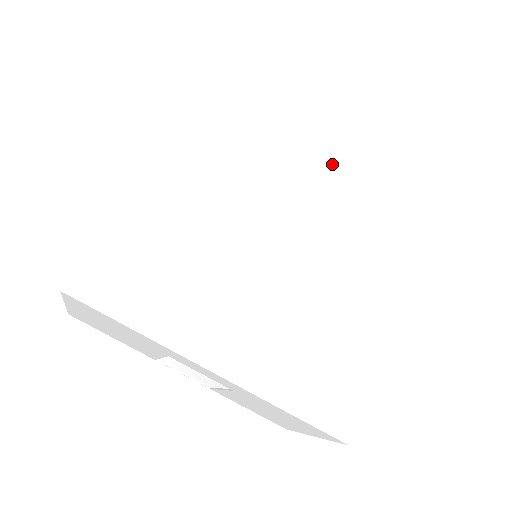
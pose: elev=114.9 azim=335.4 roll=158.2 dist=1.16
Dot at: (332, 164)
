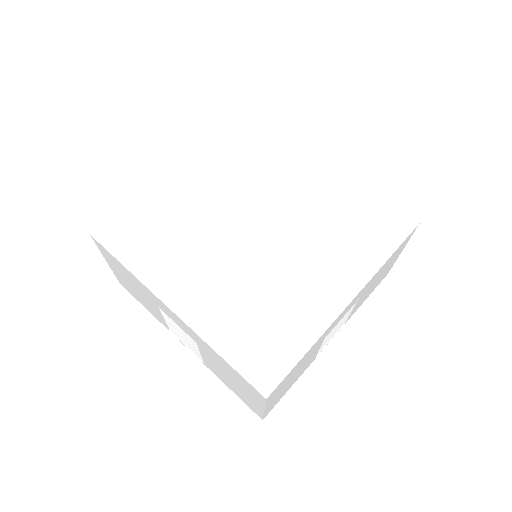
Dot at: (322, 184)
